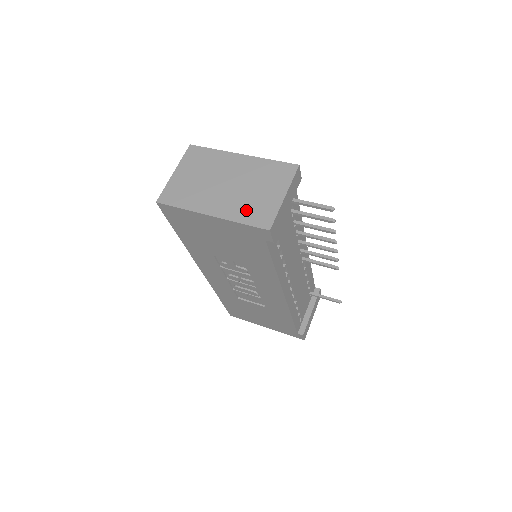
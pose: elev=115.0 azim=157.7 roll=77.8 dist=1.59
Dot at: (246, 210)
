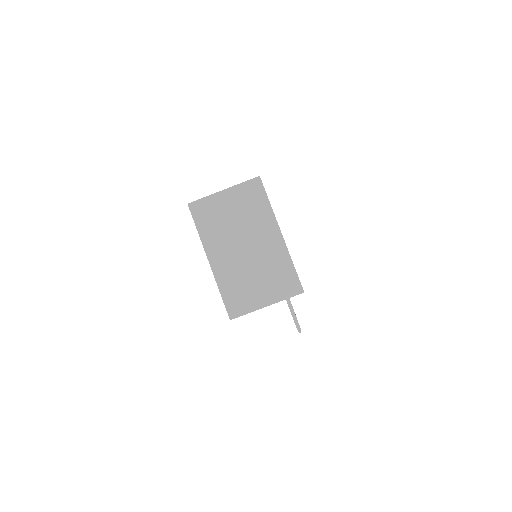
Dot at: (233, 286)
